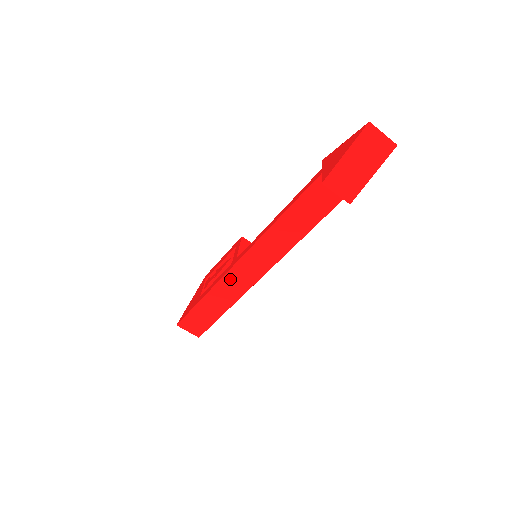
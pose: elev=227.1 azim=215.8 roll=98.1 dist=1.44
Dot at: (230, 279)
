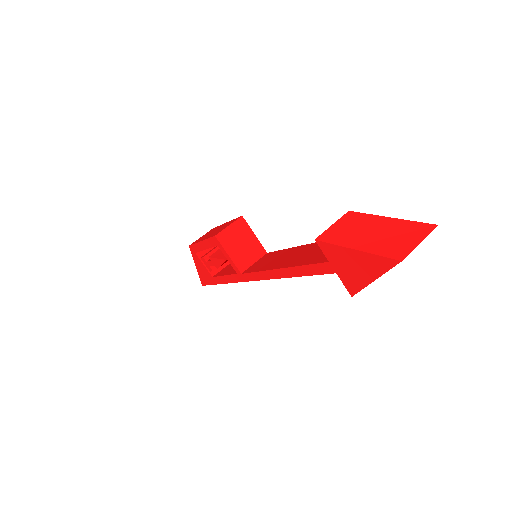
Dot at: occluded
